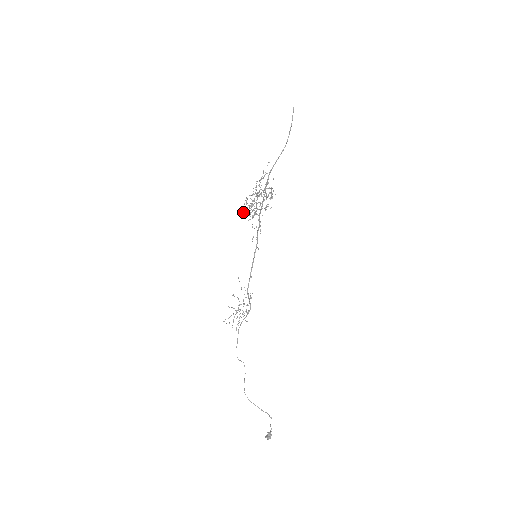
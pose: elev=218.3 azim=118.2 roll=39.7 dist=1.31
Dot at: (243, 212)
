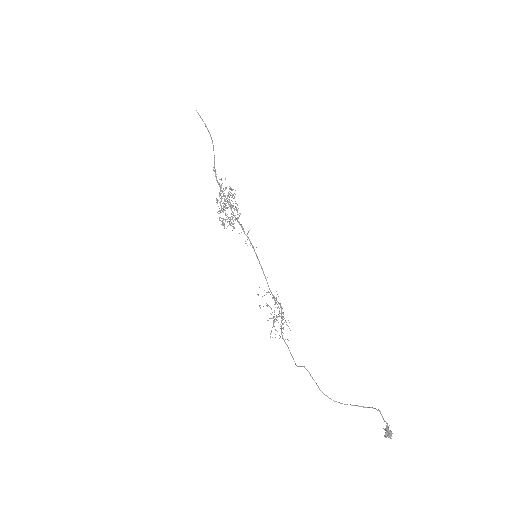
Dot at: occluded
